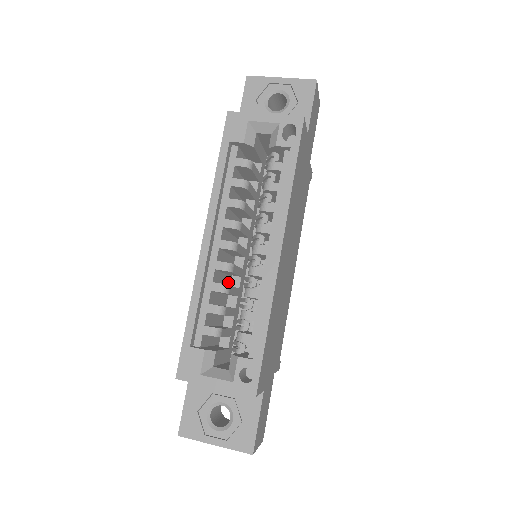
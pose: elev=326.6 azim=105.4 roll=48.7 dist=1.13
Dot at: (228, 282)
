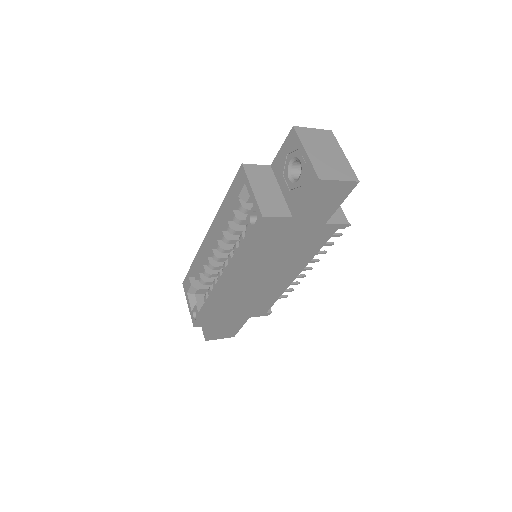
Dot at: occluded
